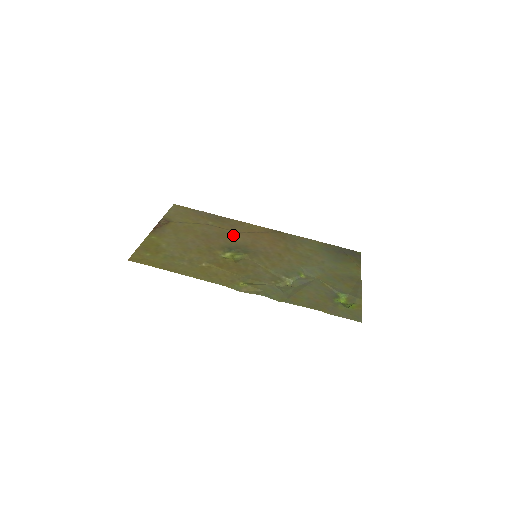
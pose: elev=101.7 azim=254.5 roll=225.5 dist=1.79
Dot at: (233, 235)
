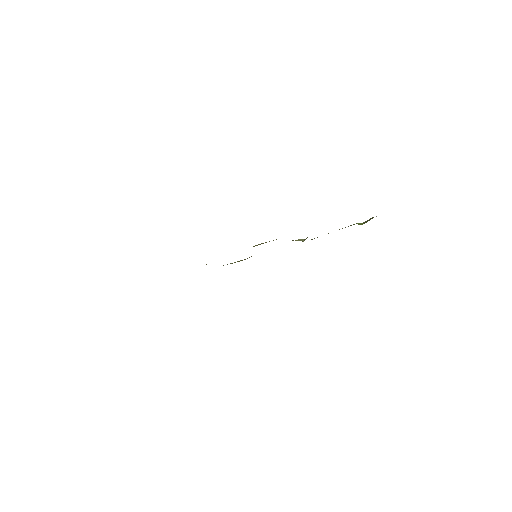
Dot at: occluded
